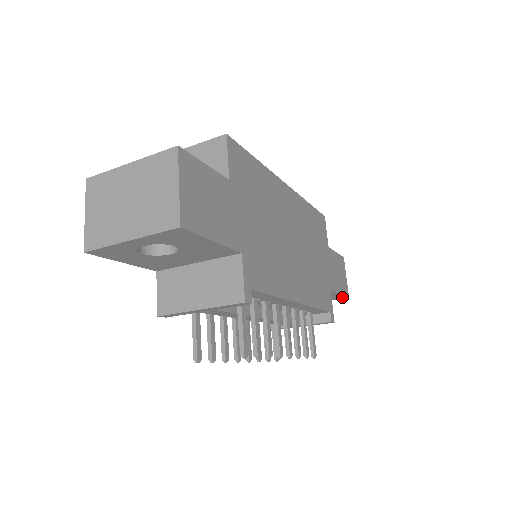
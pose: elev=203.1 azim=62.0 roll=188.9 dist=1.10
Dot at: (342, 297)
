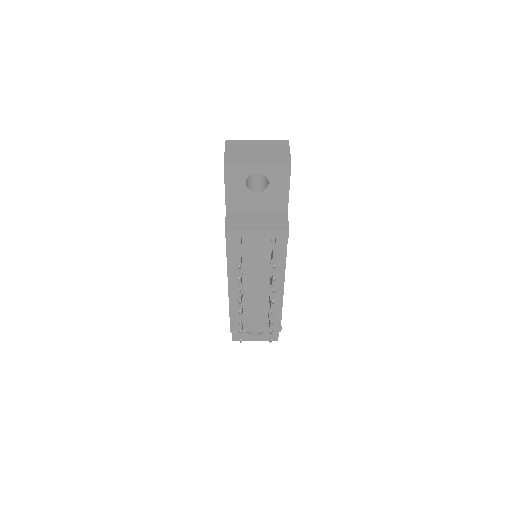
Dot at: (275, 336)
